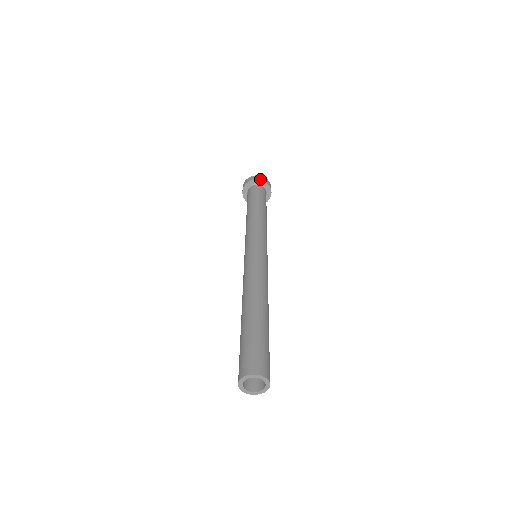
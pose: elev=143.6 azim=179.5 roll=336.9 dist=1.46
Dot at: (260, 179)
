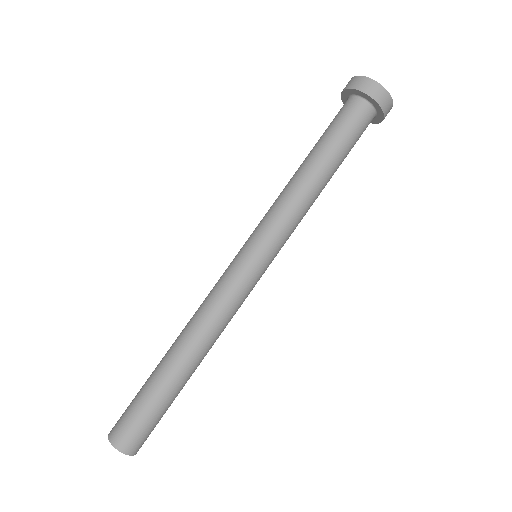
Dot at: (352, 86)
